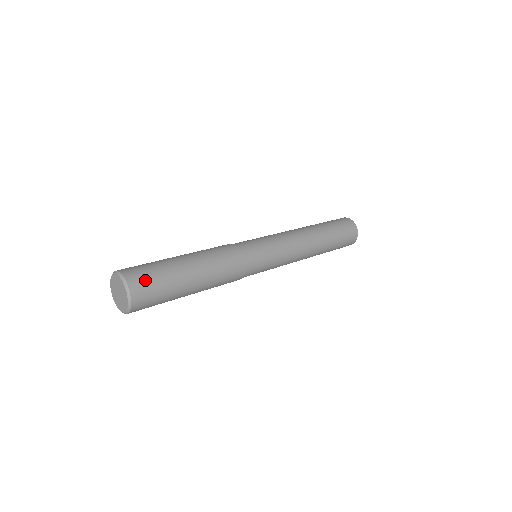
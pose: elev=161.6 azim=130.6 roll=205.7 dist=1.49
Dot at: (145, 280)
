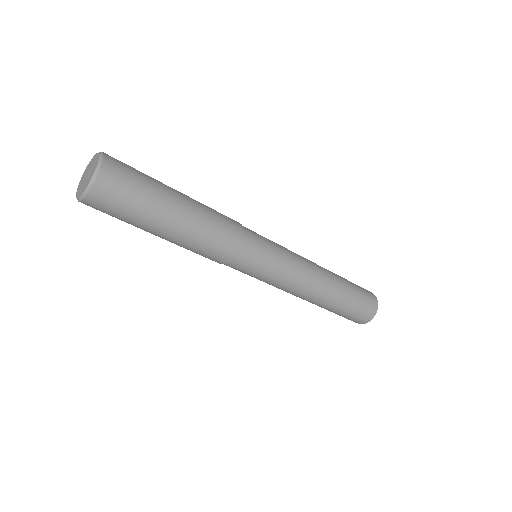
Dot at: (125, 166)
